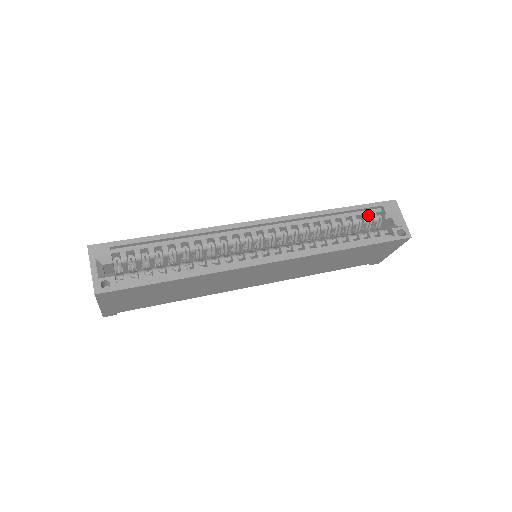
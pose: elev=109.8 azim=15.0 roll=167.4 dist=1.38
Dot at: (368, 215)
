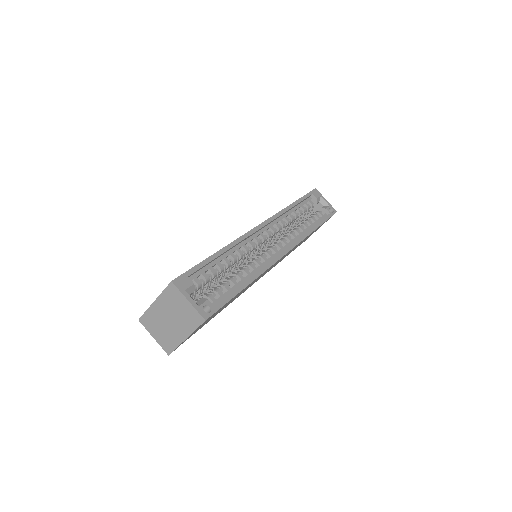
Dot at: occluded
